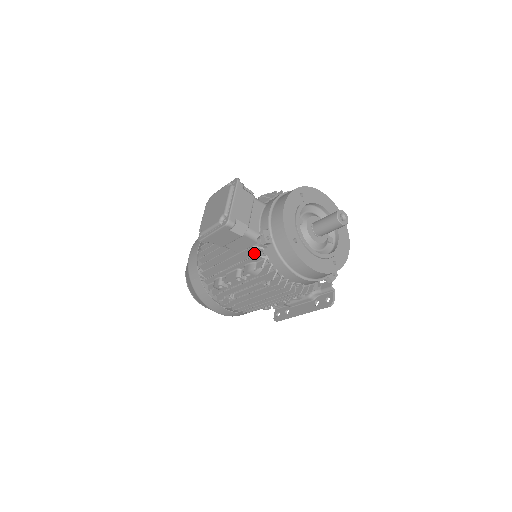
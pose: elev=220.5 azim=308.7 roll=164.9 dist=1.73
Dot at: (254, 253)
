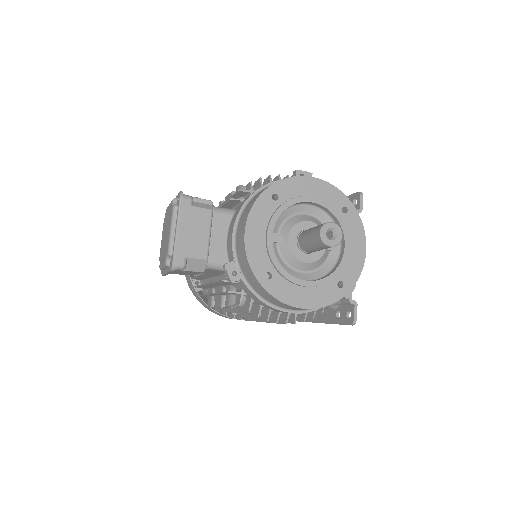
Dot at: (230, 283)
